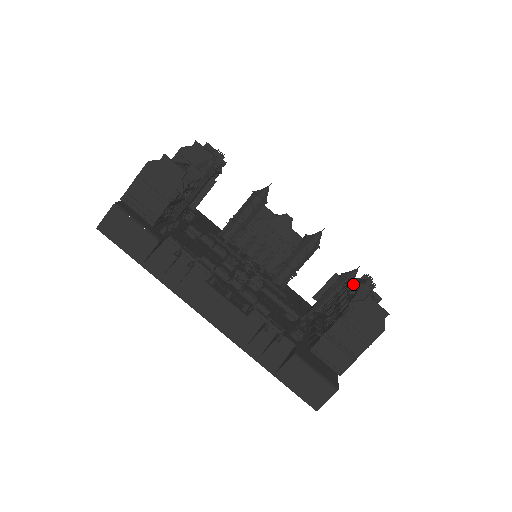
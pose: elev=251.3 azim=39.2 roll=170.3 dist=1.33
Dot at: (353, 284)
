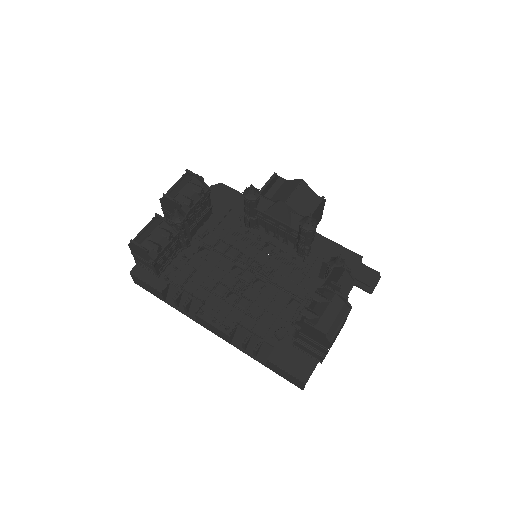
Dot at: (324, 284)
